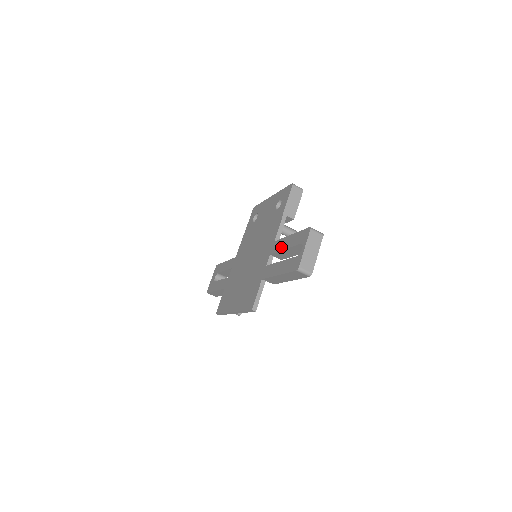
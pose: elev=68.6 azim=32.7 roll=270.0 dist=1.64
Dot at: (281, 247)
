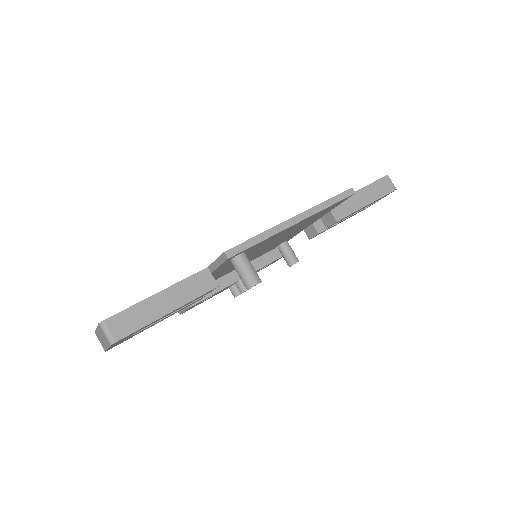
Dot at: occluded
